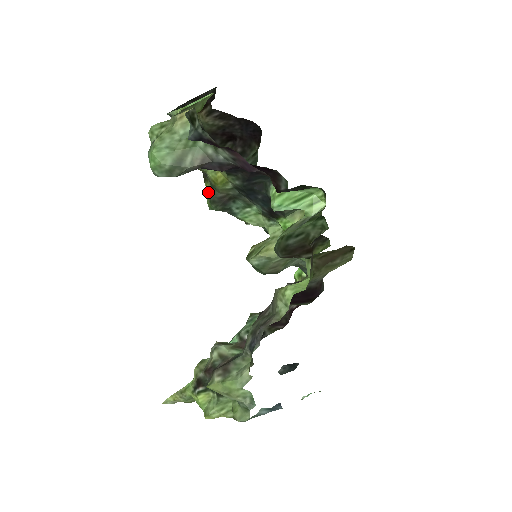
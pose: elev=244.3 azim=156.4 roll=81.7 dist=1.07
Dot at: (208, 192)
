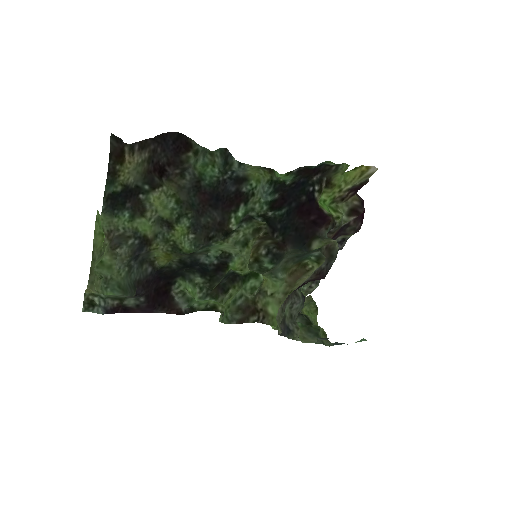
Dot at: (180, 239)
